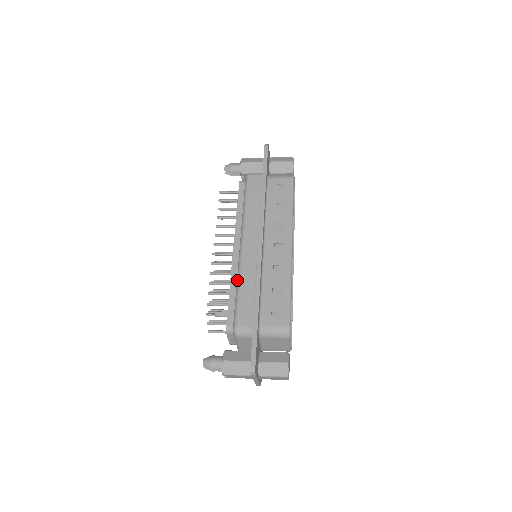
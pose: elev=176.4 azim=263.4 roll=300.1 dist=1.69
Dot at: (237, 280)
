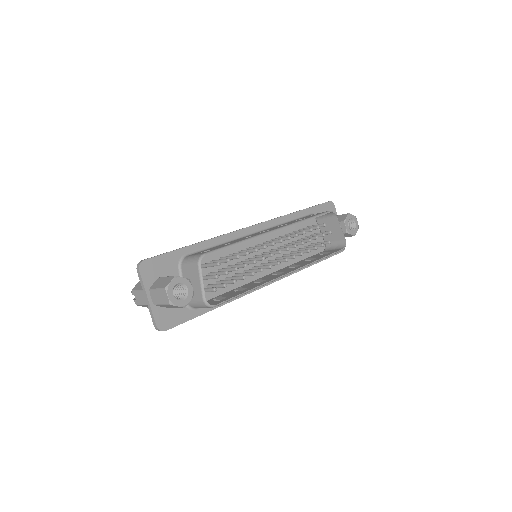
Dot at: occluded
